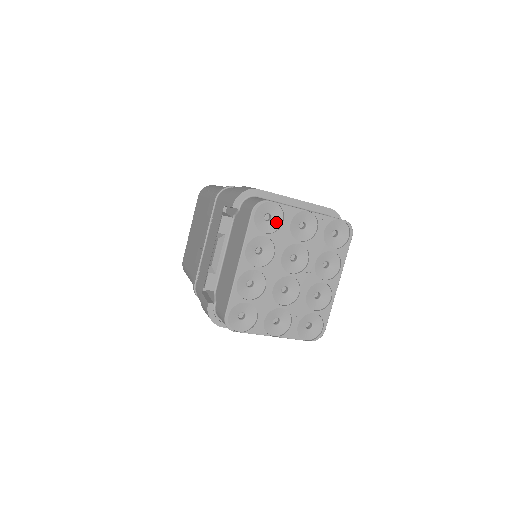
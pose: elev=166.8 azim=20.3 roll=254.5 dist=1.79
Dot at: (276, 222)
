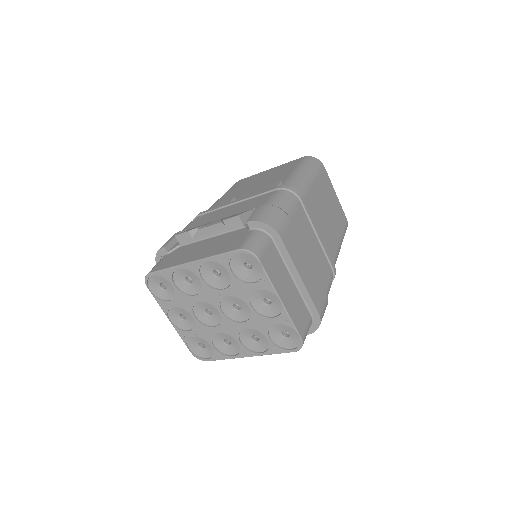
Dot at: (250, 276)
